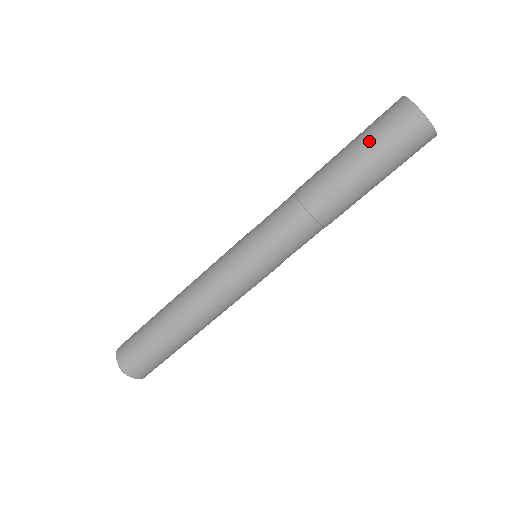
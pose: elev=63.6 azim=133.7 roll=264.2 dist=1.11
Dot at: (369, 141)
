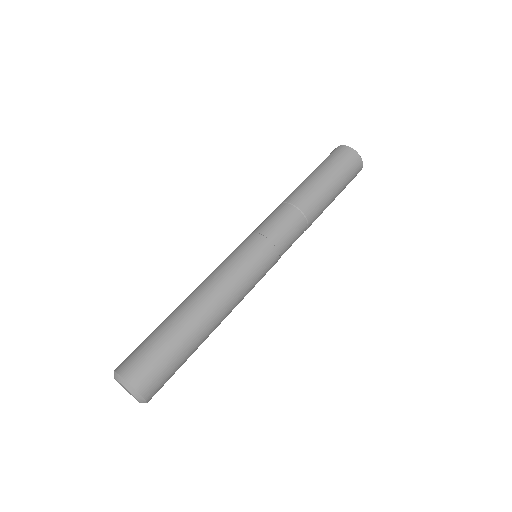
Dot at: occluded
